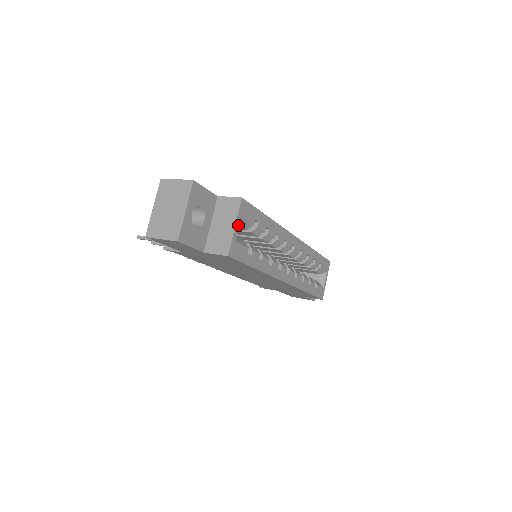
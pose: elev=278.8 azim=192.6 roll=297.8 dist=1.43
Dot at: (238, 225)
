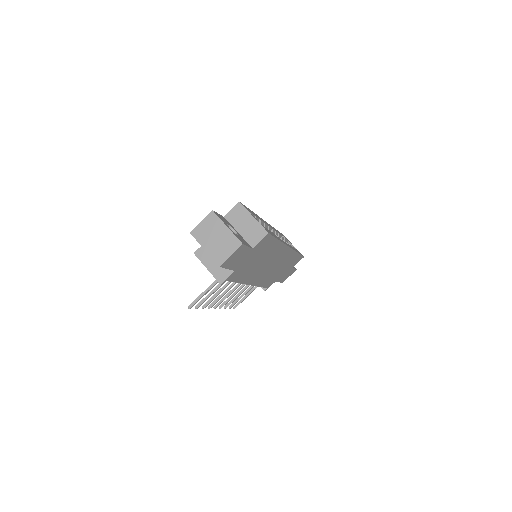
Dot at: (253, 216)
